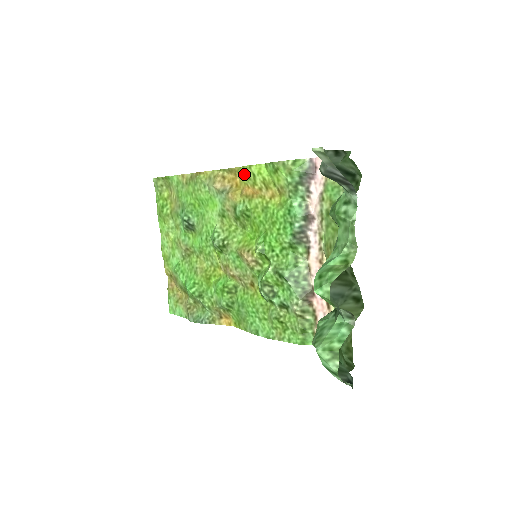
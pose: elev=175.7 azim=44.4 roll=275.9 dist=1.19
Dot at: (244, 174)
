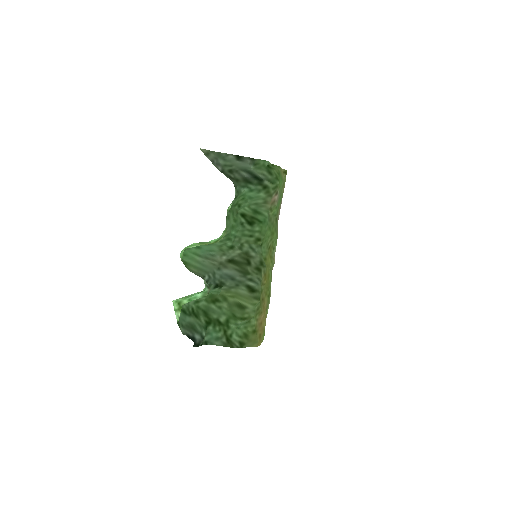
Dot at: occluded
